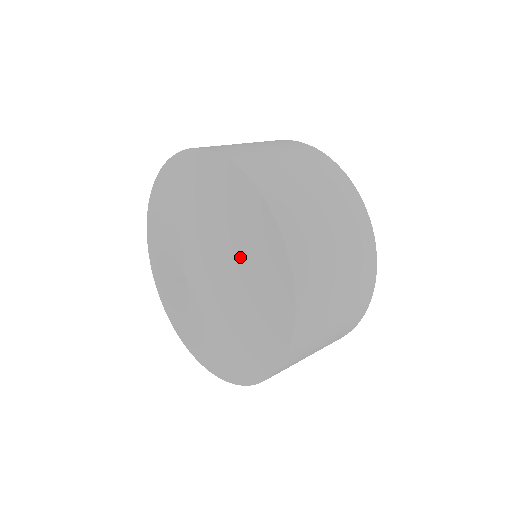
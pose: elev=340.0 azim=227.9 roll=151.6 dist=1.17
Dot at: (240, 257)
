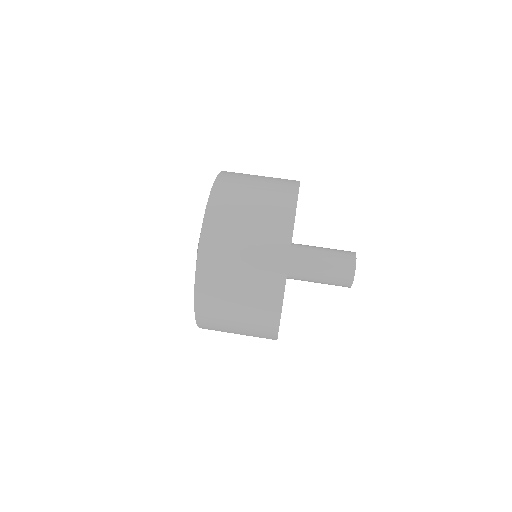
Dot at: occluded
